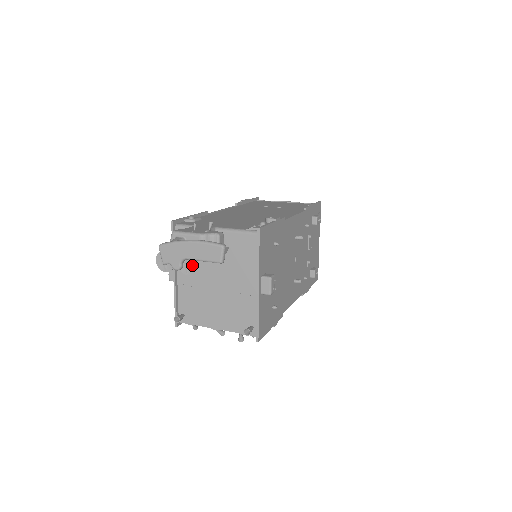
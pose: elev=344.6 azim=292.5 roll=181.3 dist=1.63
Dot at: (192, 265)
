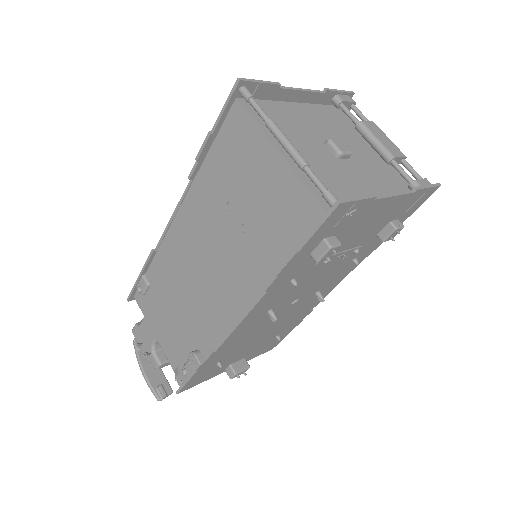
Dot at: occluded
